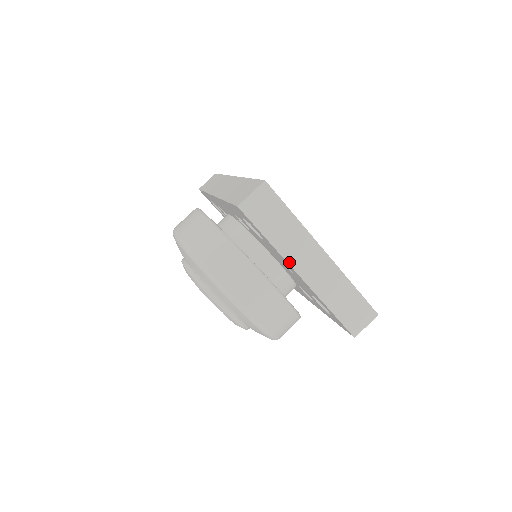
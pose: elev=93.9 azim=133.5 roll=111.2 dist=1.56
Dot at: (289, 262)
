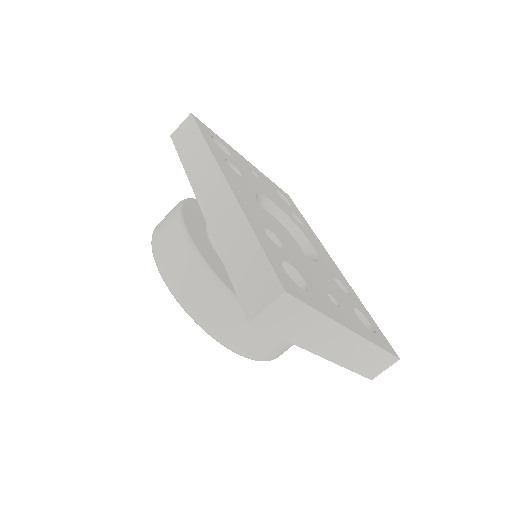
Dot at: (309, 350)
